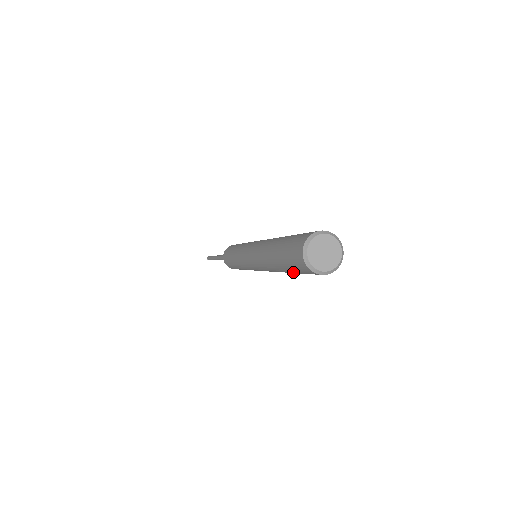
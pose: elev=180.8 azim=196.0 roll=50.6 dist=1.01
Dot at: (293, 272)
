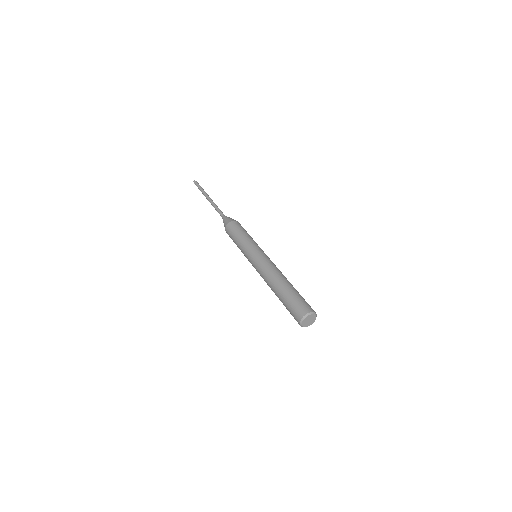
Dot at: occluded
